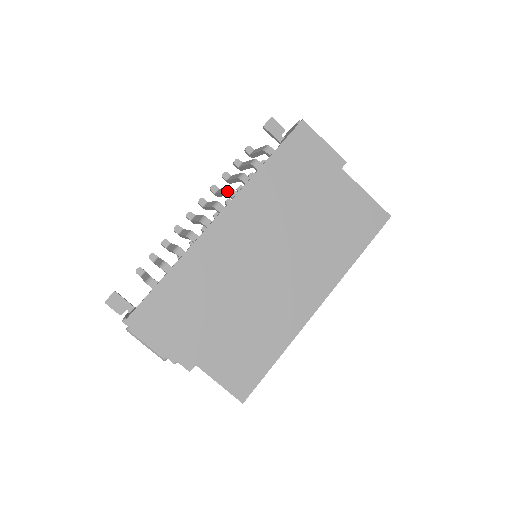
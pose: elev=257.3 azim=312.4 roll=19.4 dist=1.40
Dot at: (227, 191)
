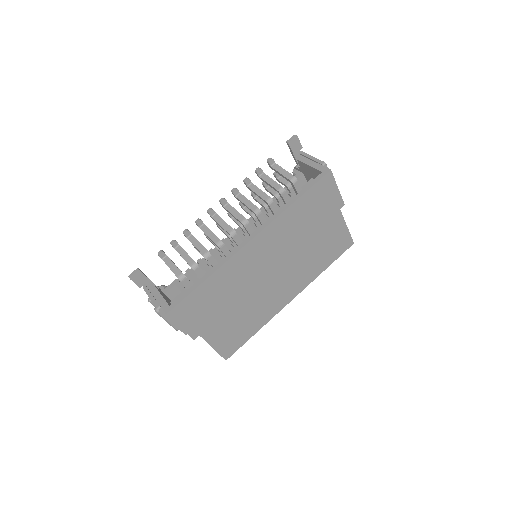
Dot at: (256, 212)
